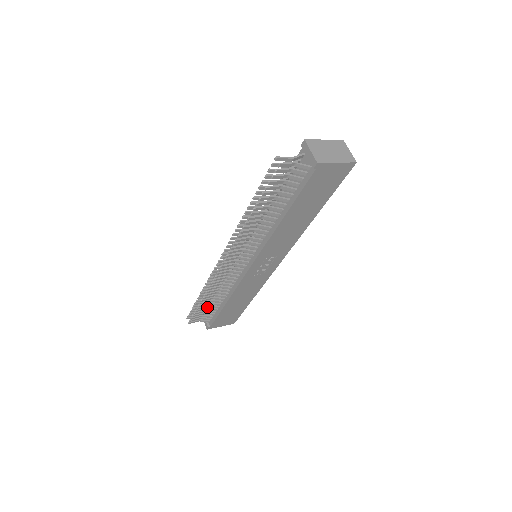
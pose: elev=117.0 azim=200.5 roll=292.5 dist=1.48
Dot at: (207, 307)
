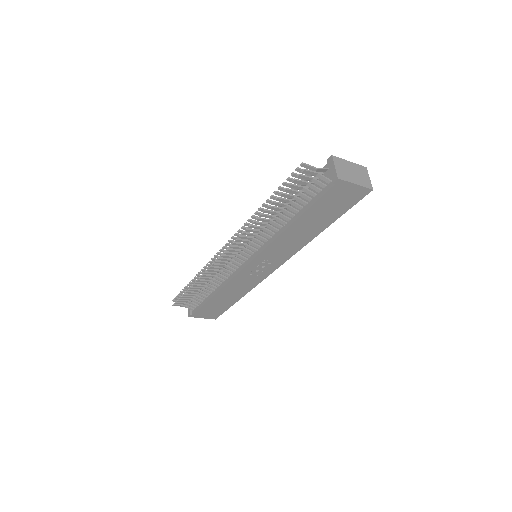
Dot at: (195, 294)
